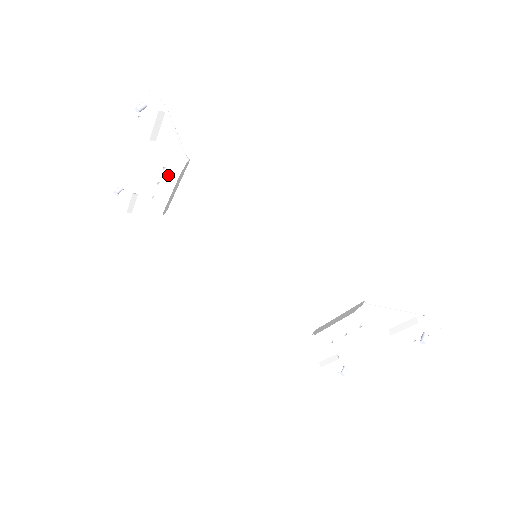
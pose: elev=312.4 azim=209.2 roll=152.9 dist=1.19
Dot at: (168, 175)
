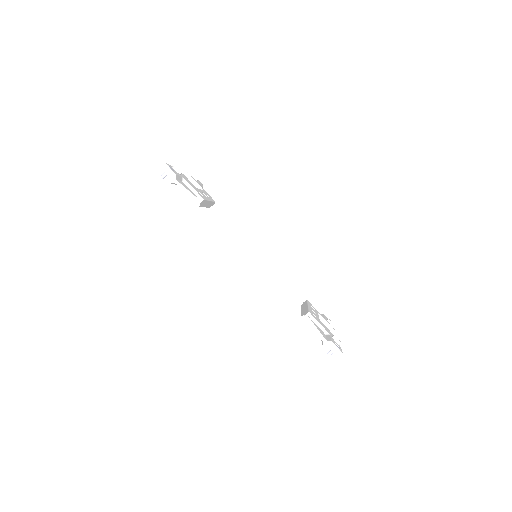
Dot at: occluded
